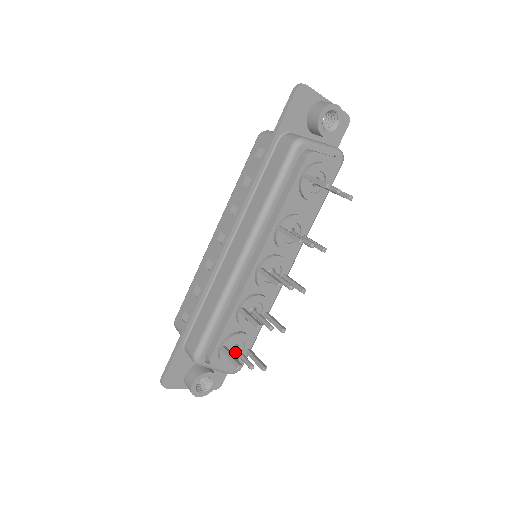
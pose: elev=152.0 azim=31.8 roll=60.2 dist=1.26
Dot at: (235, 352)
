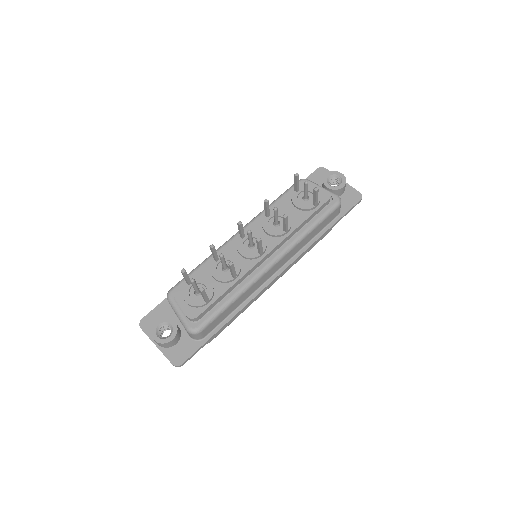
Dot at: (195, 290)
